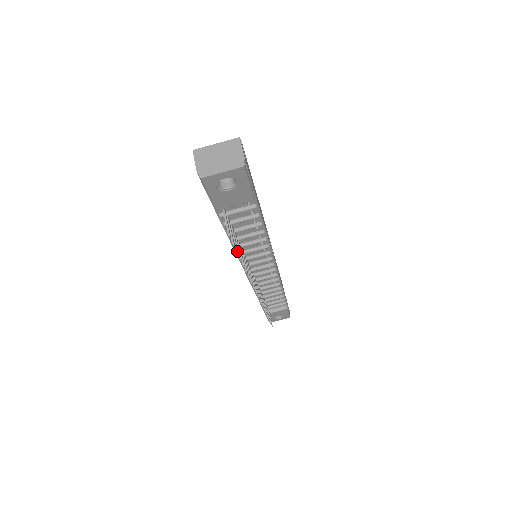
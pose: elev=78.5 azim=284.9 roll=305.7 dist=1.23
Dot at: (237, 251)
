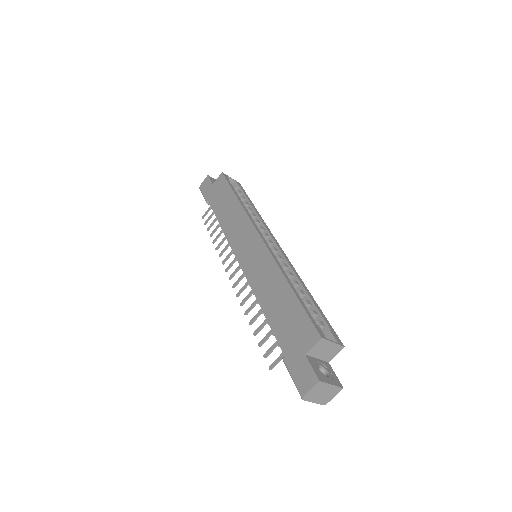
Dot at: occluded
